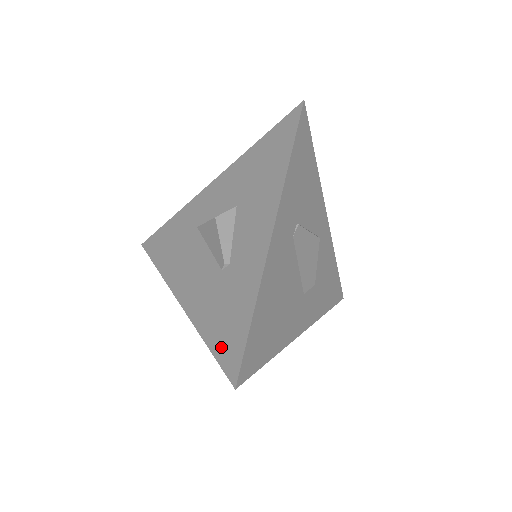
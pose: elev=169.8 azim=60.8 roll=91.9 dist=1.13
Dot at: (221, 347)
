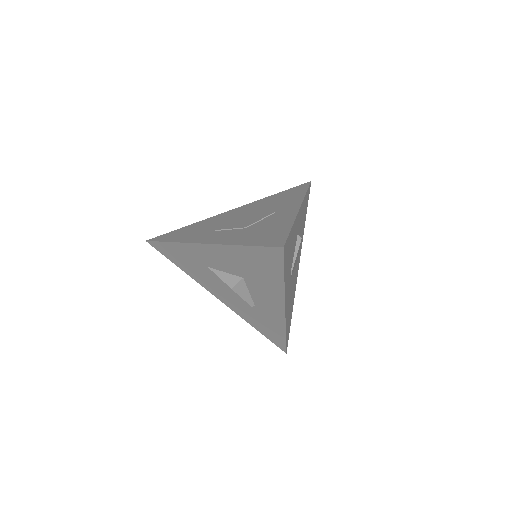
Dot at: (269, 336)
